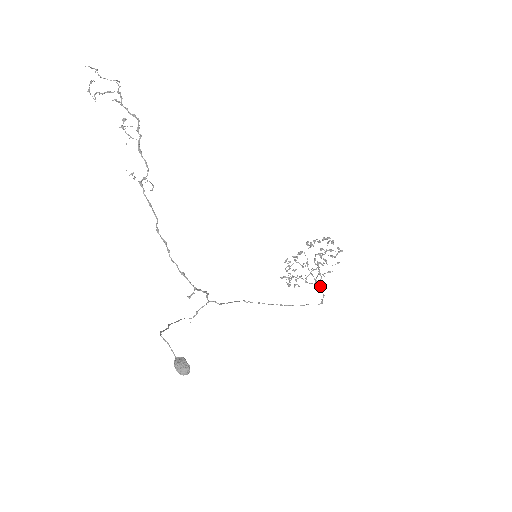
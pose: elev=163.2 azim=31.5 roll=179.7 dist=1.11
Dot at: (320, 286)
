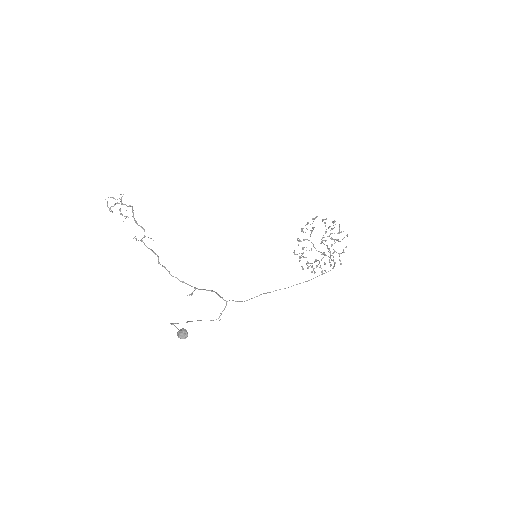
Dot at: occluded
